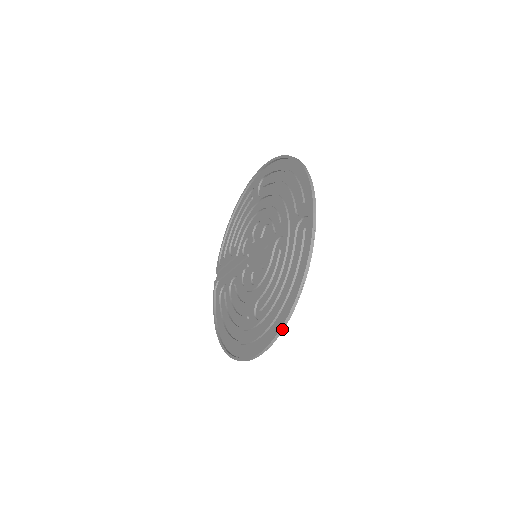
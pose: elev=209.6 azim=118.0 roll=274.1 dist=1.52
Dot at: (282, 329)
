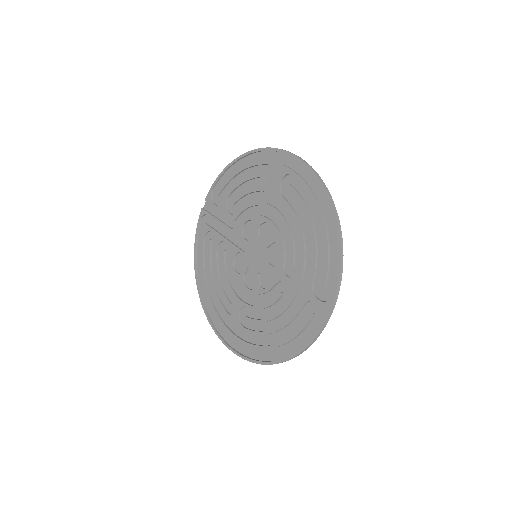
Dot at: (261, 364)
